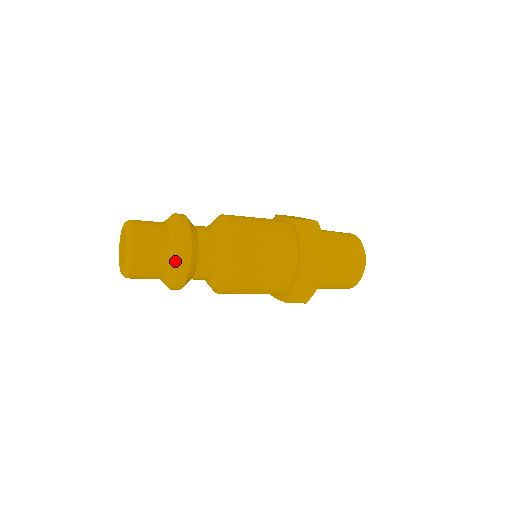
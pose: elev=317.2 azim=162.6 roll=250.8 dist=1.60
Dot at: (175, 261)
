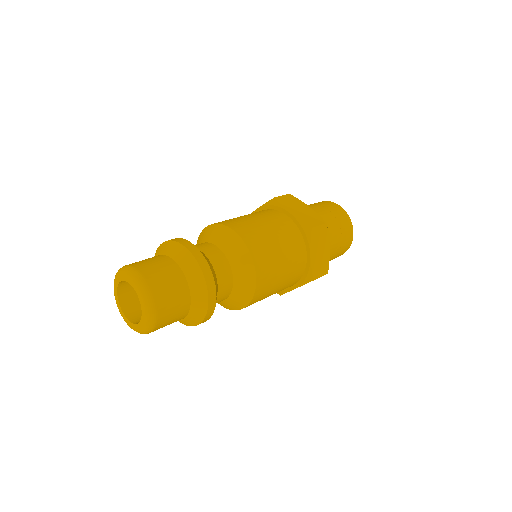
Dot at: (197, 315)
